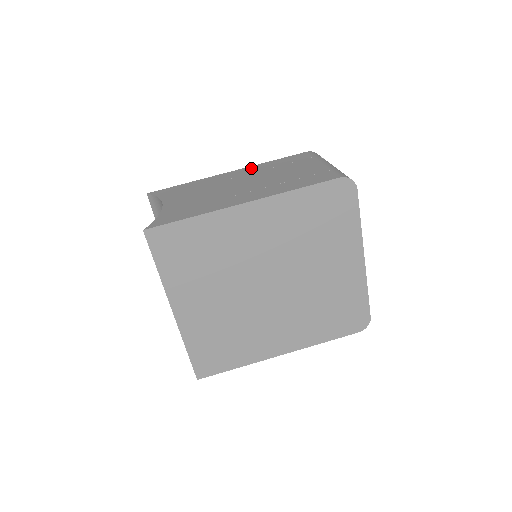
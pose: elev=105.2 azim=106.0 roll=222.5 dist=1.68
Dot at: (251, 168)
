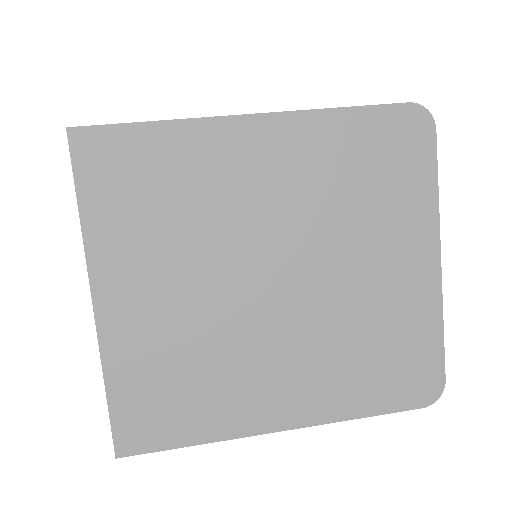
Dot at: occluded
